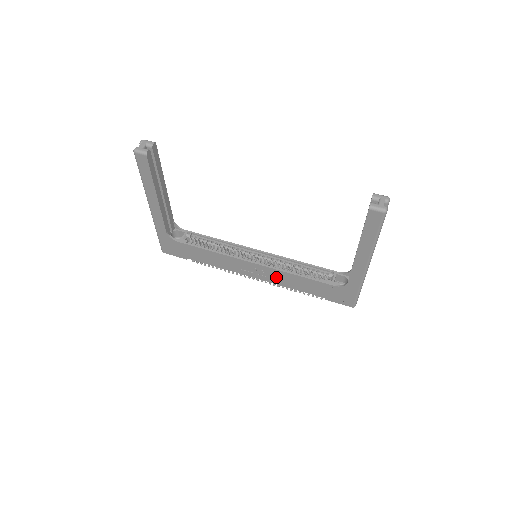
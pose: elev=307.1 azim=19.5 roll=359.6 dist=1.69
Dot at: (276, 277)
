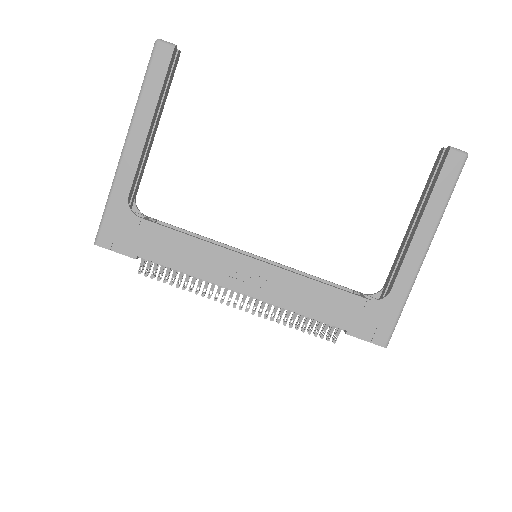
Dot at: (282, 289)
